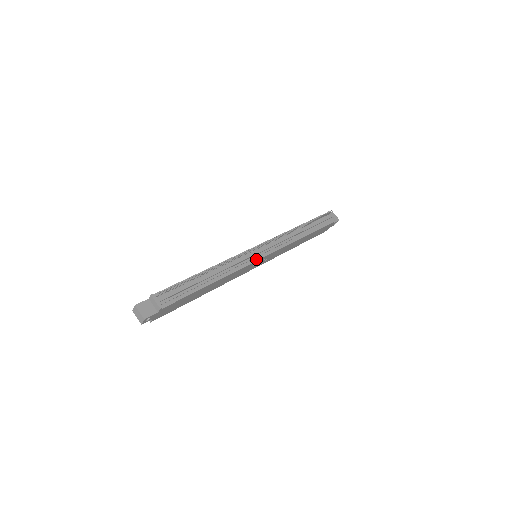
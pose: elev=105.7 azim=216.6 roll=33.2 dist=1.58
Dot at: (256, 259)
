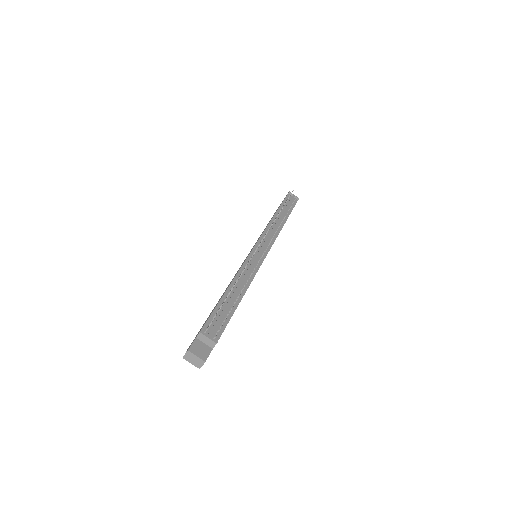
Dot at: (262, 259)
